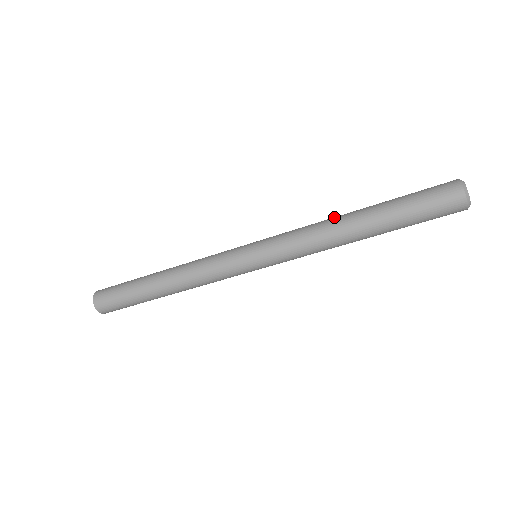
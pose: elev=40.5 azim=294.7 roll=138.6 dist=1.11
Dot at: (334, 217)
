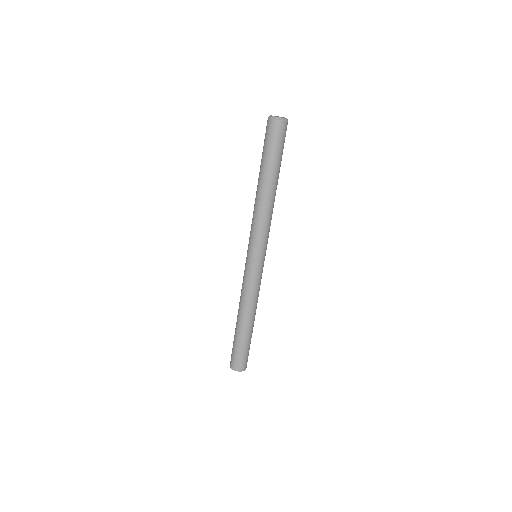
Dot at: occluded
